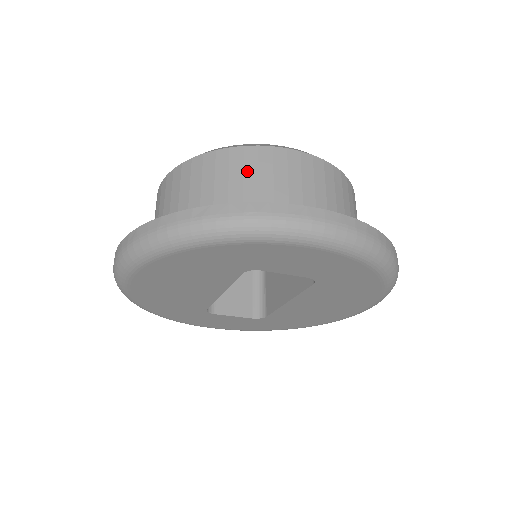
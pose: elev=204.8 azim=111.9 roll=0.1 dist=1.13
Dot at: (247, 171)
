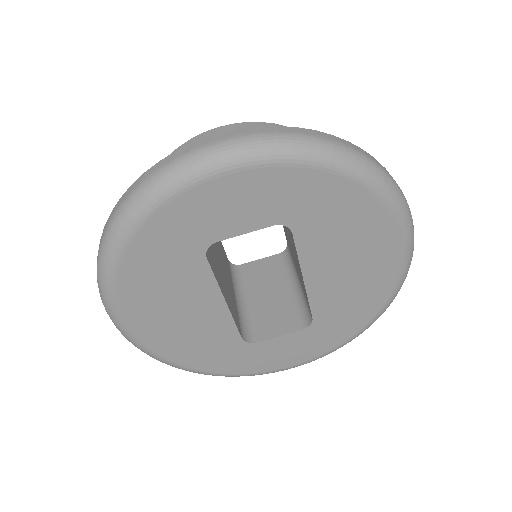
Dot at: occluded
